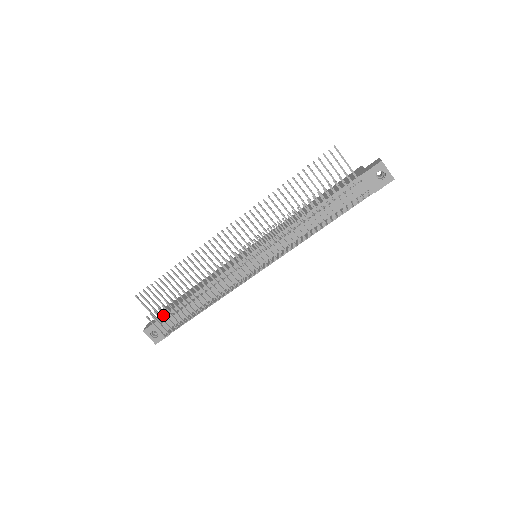
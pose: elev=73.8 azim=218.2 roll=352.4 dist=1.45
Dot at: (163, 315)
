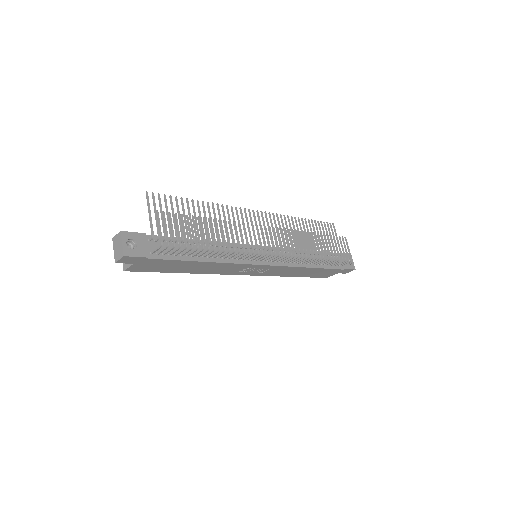
Dot at: (154, 235)
